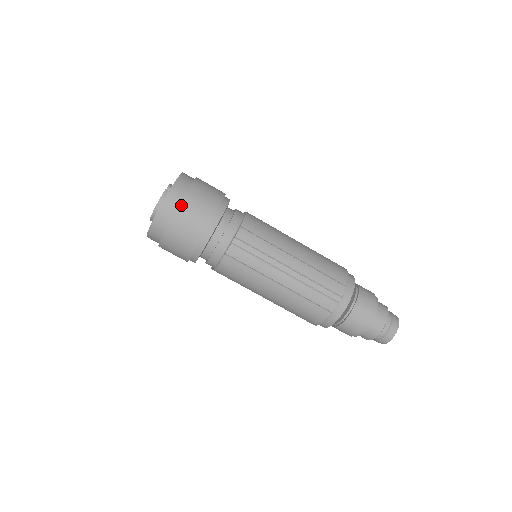
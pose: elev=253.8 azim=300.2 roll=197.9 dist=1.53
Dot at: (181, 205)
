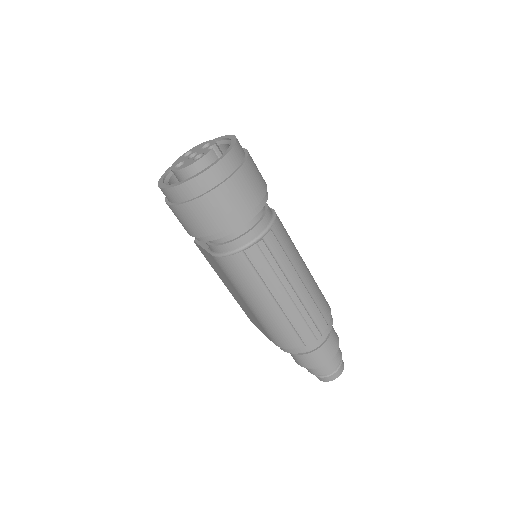
Dot at: (230, 181)
